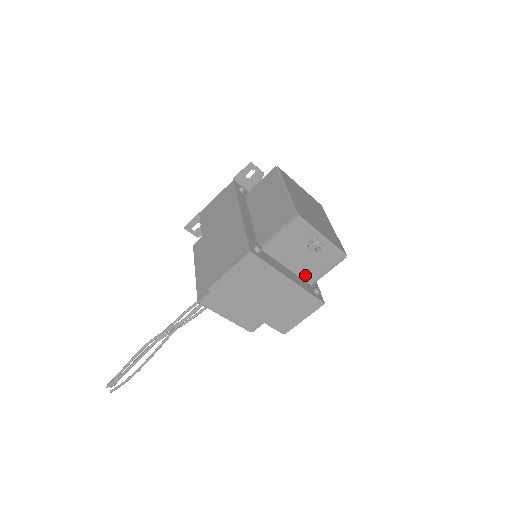
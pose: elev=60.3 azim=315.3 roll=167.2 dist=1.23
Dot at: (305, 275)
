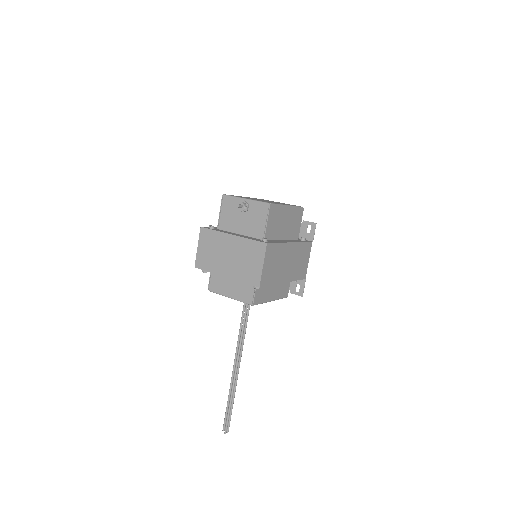
Dot at: (255, 234)
